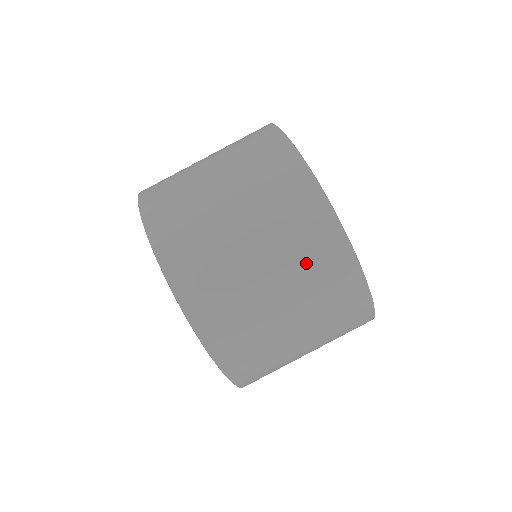
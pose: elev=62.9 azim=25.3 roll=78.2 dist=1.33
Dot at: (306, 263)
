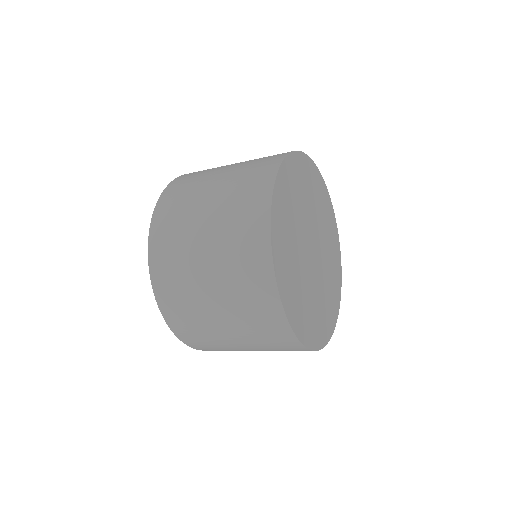
Dot at: (234, 251)
